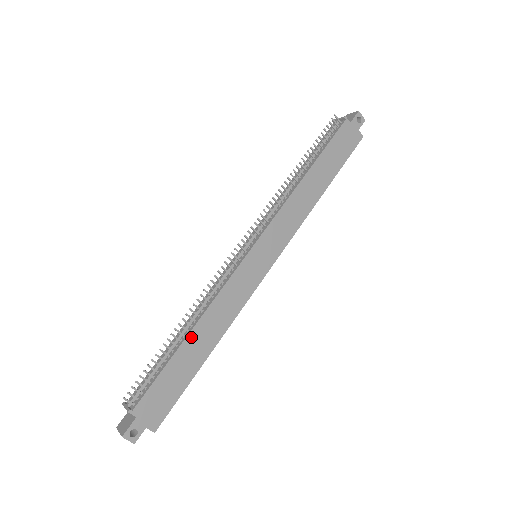
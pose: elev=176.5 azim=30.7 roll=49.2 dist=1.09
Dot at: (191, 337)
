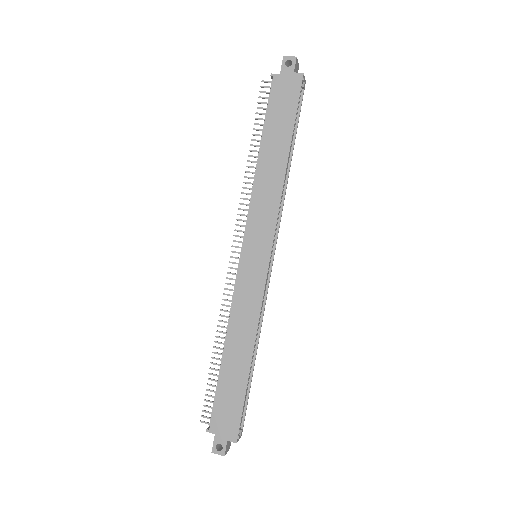
Dot at: (227, 354)
